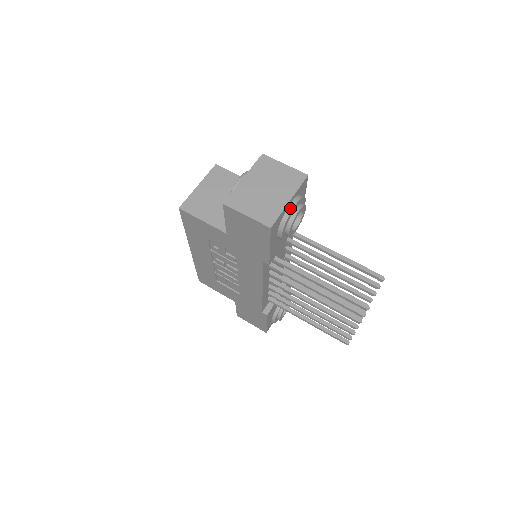
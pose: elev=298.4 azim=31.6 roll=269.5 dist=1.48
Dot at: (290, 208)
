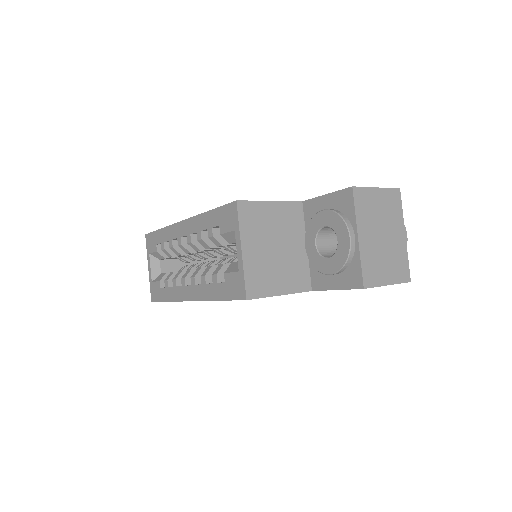
Dot at: (405, 242)
